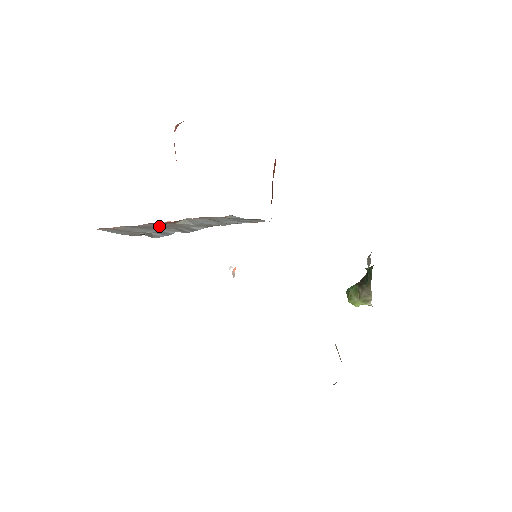
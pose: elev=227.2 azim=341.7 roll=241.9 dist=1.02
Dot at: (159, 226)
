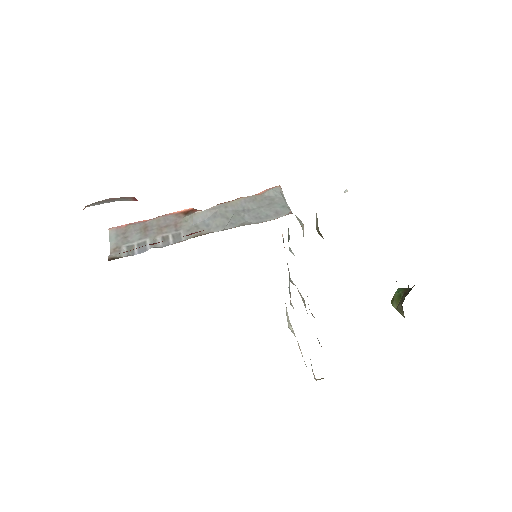
Dot at: (160, 226)
